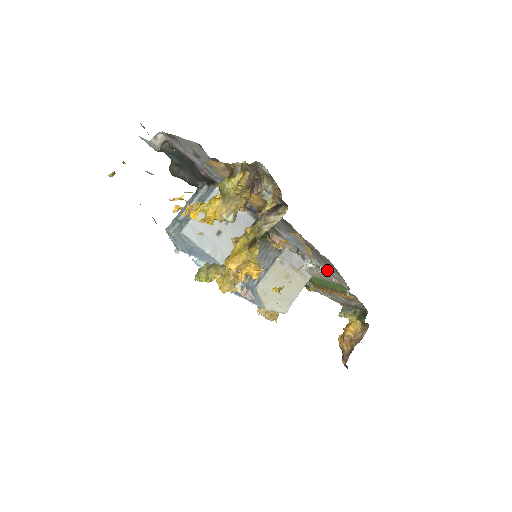
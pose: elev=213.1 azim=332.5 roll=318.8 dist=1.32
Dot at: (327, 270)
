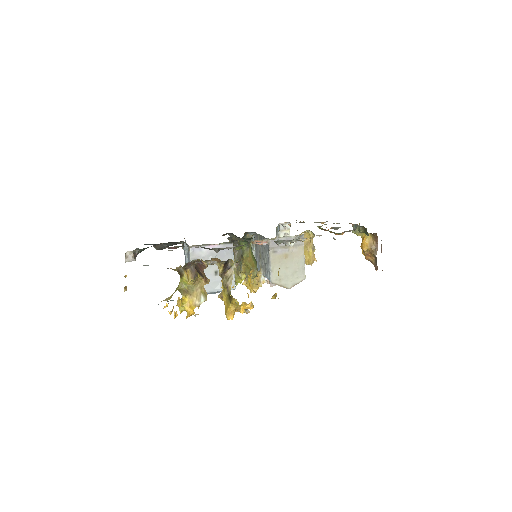
Dot at: occluded
